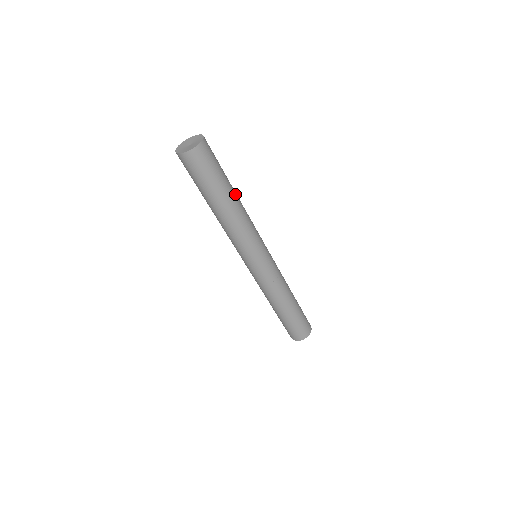
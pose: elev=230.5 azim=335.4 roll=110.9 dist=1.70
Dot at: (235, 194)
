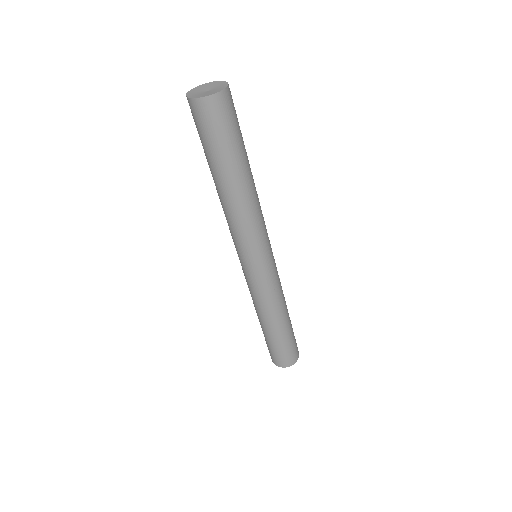
Dot at: occluded
